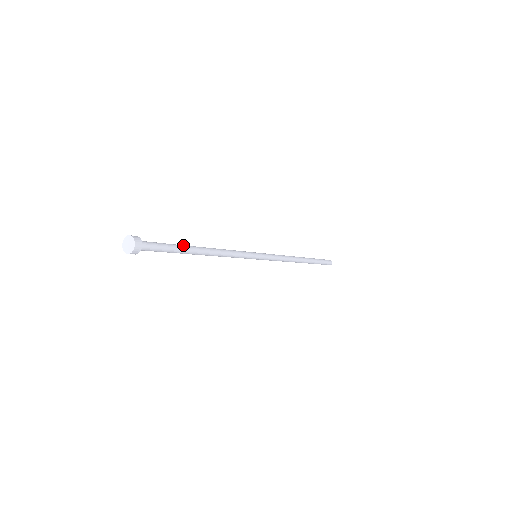
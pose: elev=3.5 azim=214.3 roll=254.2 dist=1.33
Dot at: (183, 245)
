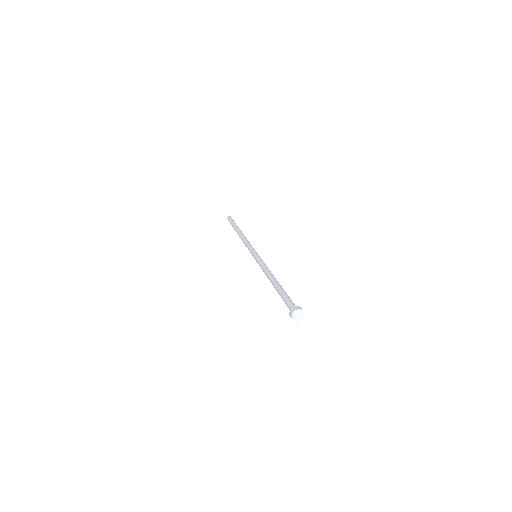
Dot at: occluded
